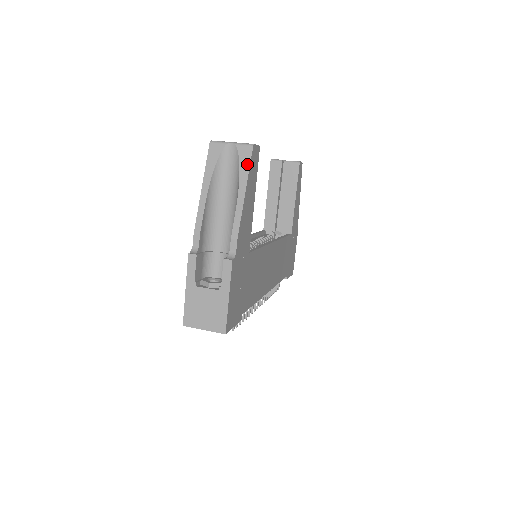
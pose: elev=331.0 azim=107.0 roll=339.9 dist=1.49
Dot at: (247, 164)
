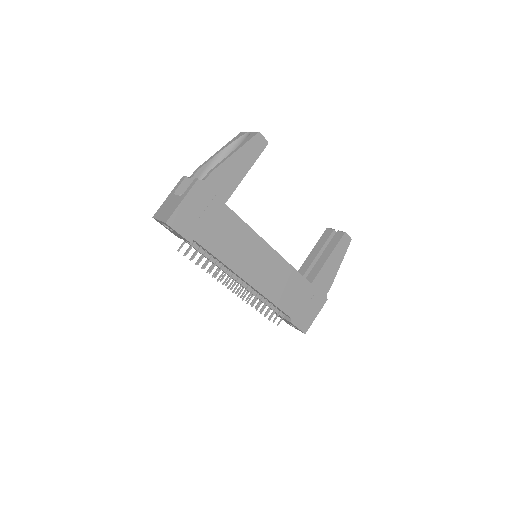
Dot at: (248, 140)
